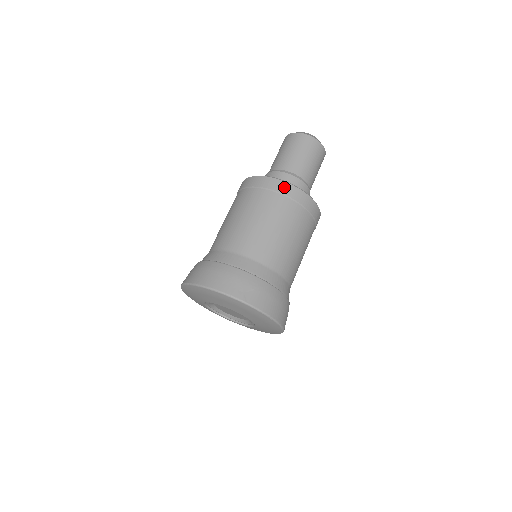
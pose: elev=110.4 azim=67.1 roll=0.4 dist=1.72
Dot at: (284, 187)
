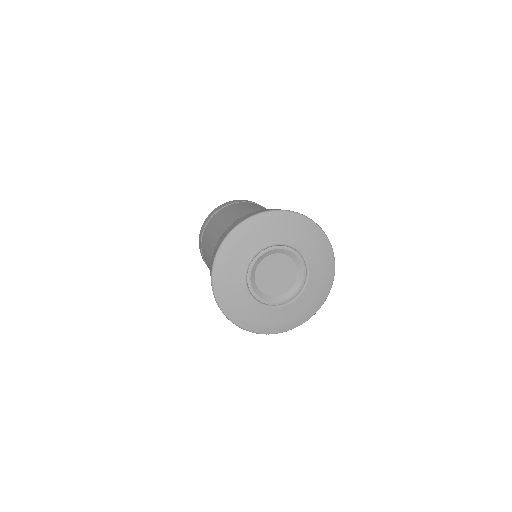
Dot at: (245, 200)
